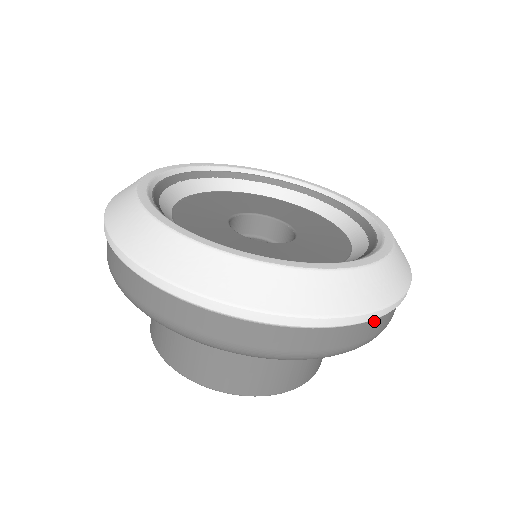
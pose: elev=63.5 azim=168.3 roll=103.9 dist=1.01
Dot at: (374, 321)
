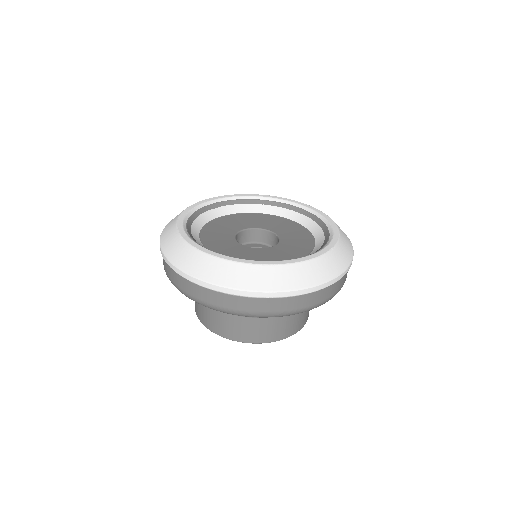
Dot at: (324, 290)
